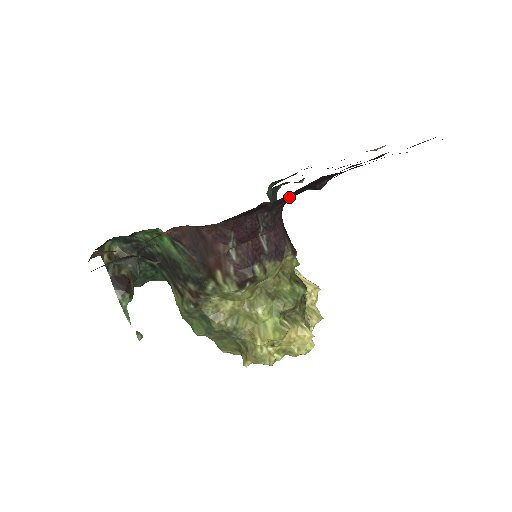
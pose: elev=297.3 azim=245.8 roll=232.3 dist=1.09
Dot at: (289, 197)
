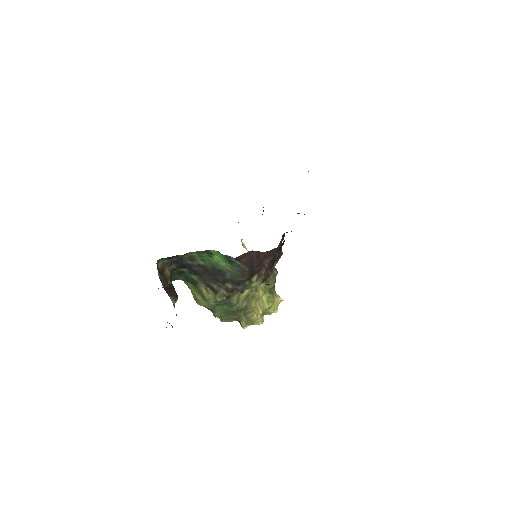
Dot at: occluded
